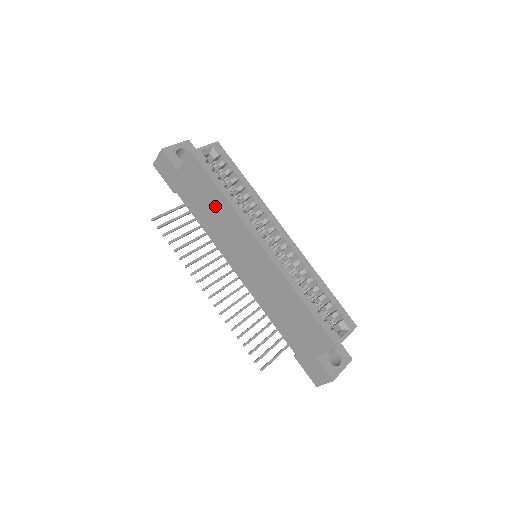
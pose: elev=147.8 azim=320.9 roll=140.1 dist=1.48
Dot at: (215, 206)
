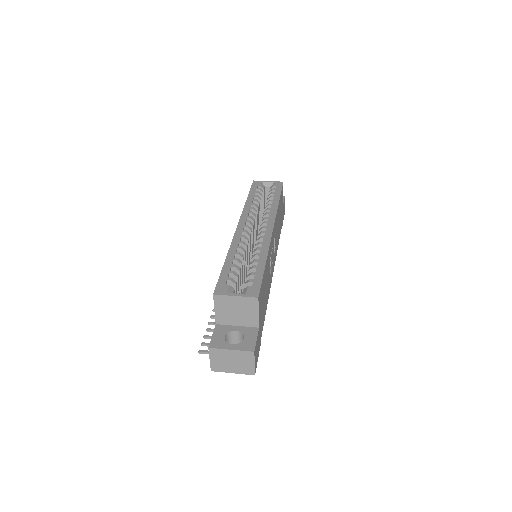
Dot at: occluded
